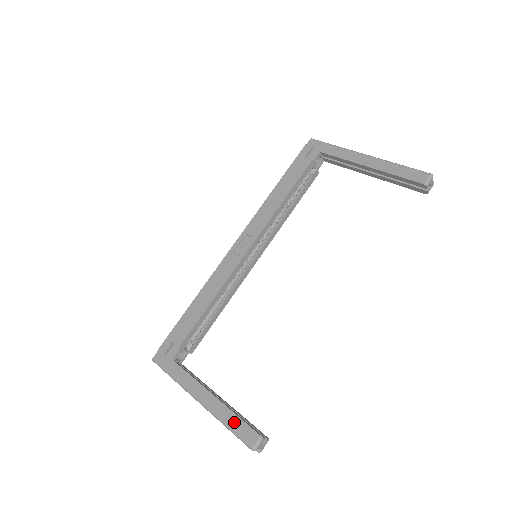
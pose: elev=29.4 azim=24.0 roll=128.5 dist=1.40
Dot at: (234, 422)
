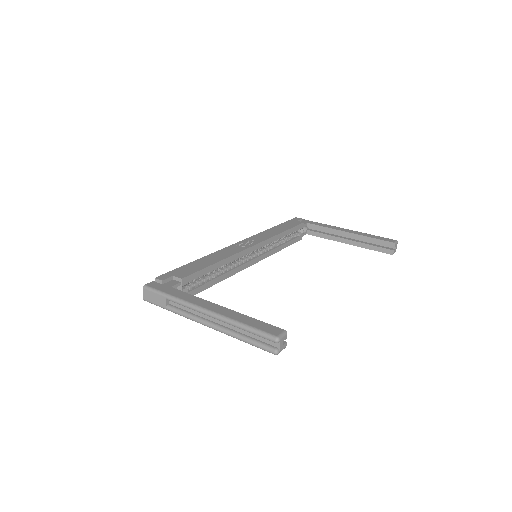
Dot at: (252, 322)
